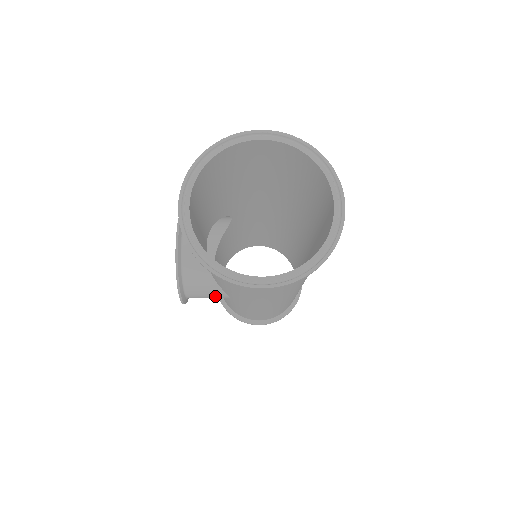
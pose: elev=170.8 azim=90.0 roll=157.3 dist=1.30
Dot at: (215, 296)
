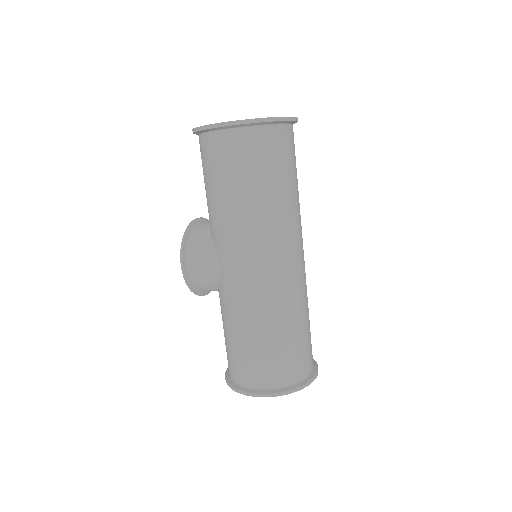
Dot at: (208, 260)
